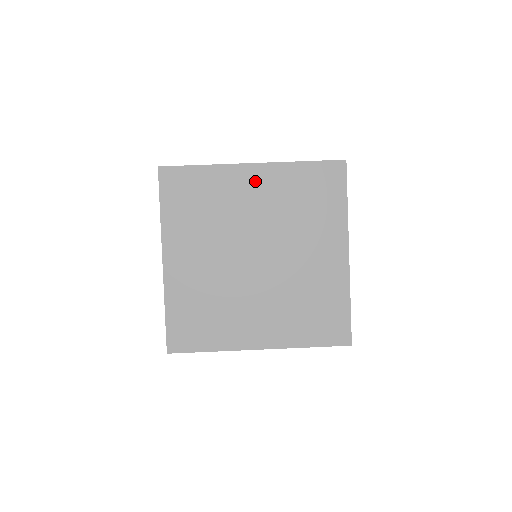
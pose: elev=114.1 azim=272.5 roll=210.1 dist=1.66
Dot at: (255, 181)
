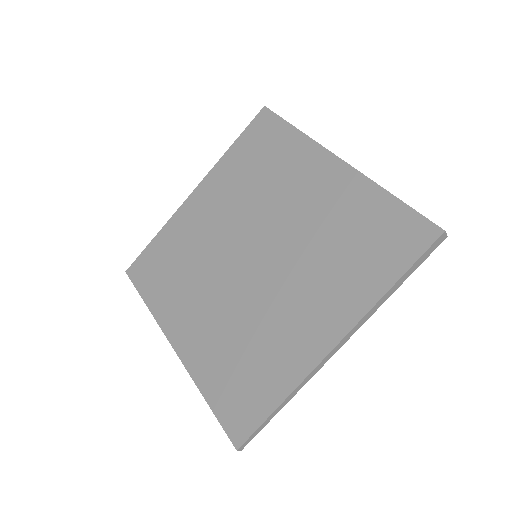
Dot at: (324, 178)
